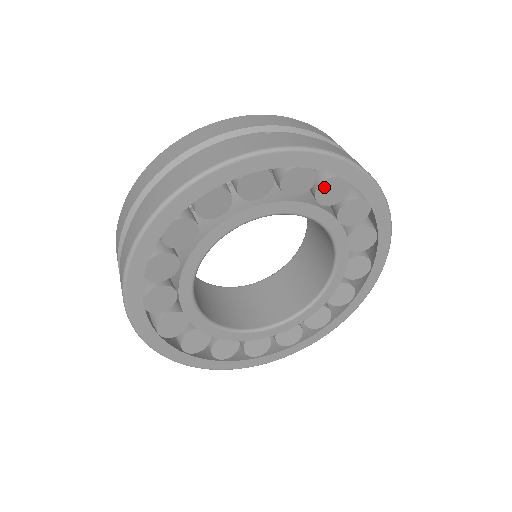
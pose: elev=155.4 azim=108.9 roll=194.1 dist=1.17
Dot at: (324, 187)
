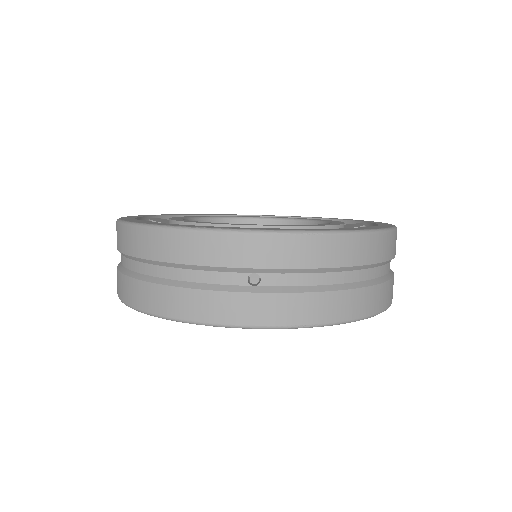
Dot at: occluded
